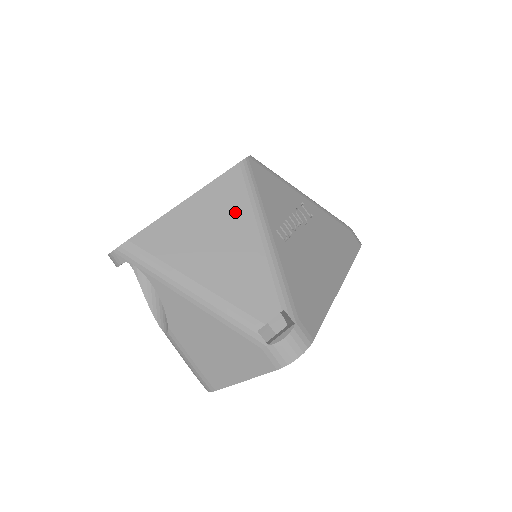
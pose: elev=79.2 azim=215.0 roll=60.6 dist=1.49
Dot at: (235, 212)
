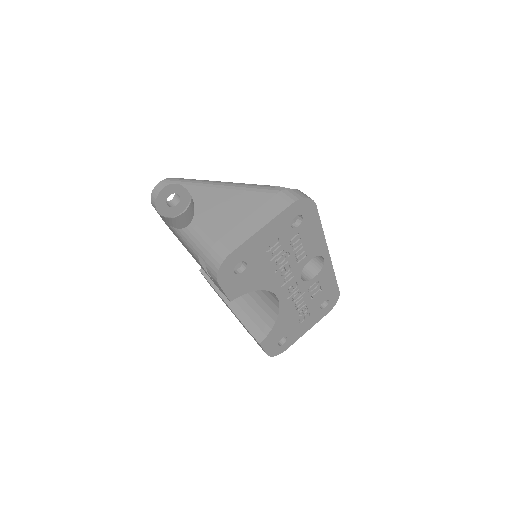
Dot at: occluded
